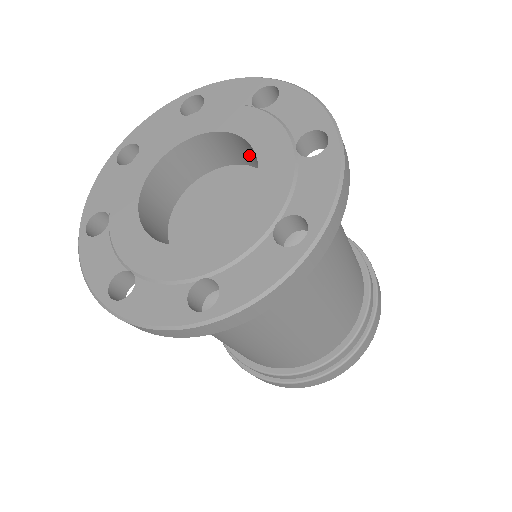
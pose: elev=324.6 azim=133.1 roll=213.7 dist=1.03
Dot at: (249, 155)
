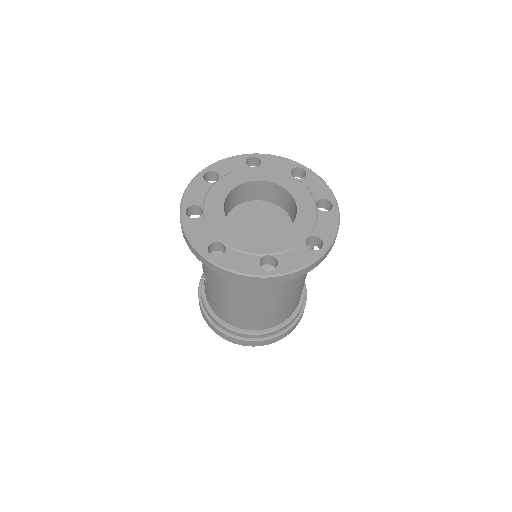
Dot at: (257, 192)
